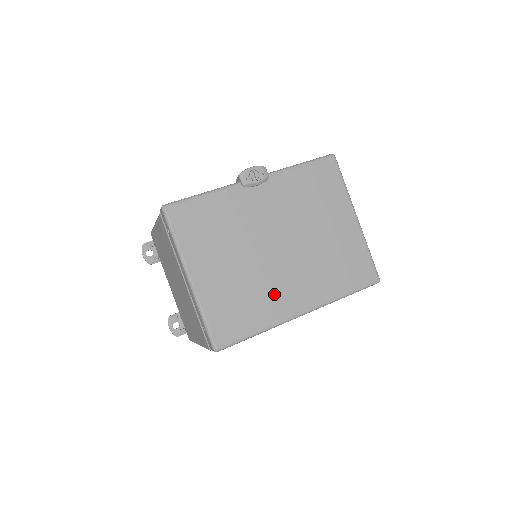
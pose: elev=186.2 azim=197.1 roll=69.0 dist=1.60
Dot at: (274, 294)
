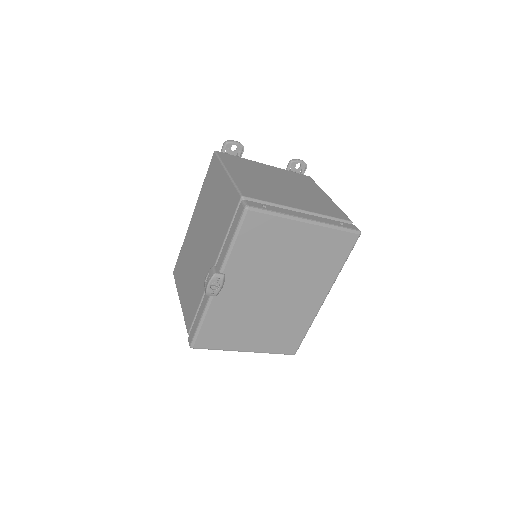
Dot at: (298, 311)
